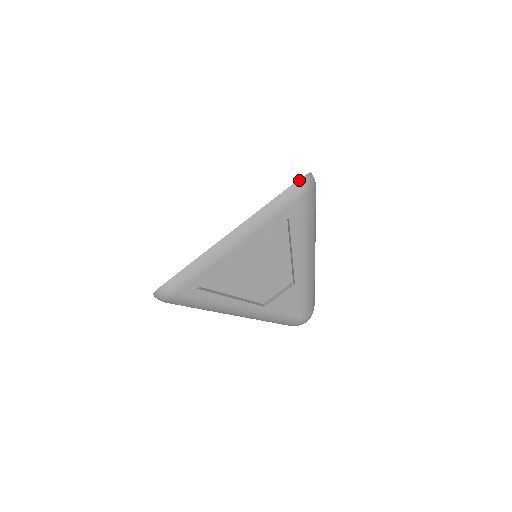
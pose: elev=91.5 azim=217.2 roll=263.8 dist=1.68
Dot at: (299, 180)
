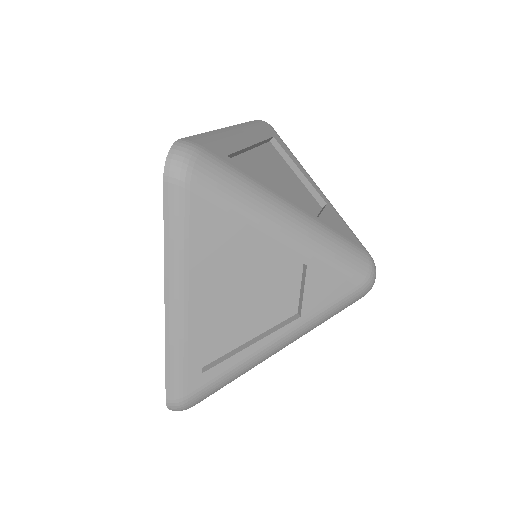
Dot at: occluded
